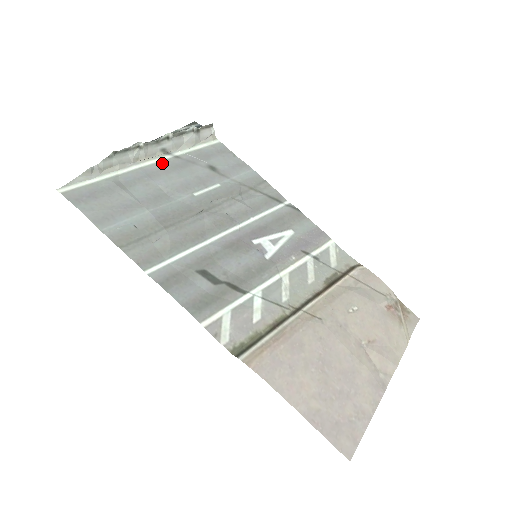
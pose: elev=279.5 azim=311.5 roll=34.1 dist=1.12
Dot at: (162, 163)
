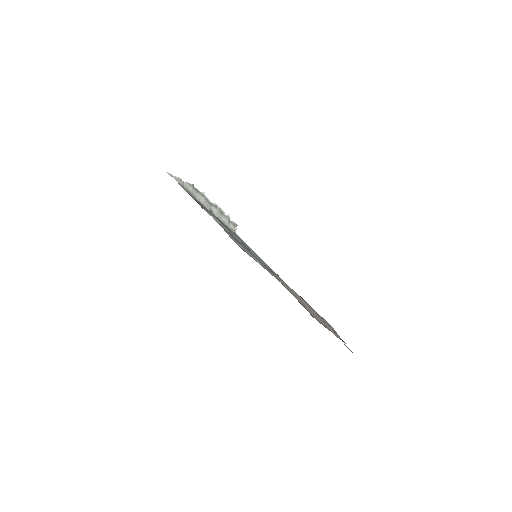
Dot at: occluded
